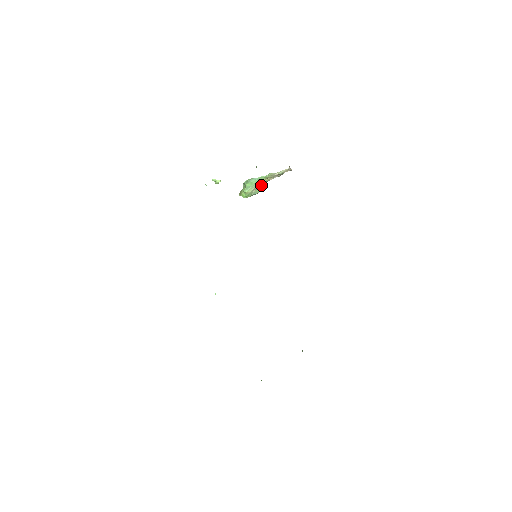
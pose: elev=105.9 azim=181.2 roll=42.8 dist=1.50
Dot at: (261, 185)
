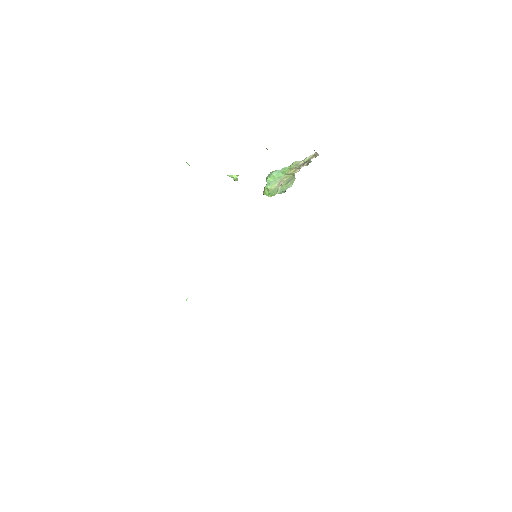
Dot at: (287, 179)
